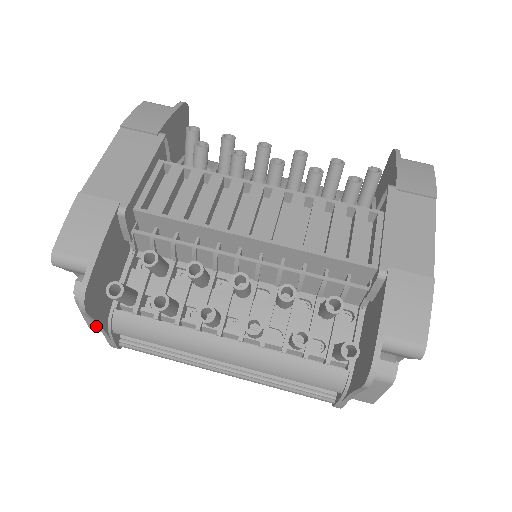
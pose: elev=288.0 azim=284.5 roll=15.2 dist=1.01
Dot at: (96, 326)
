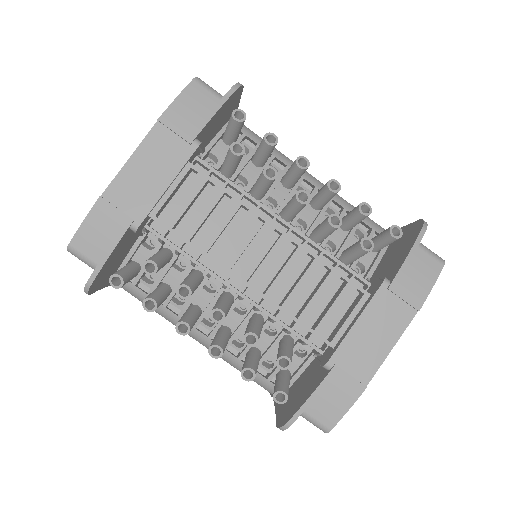
Dot at: occluded
